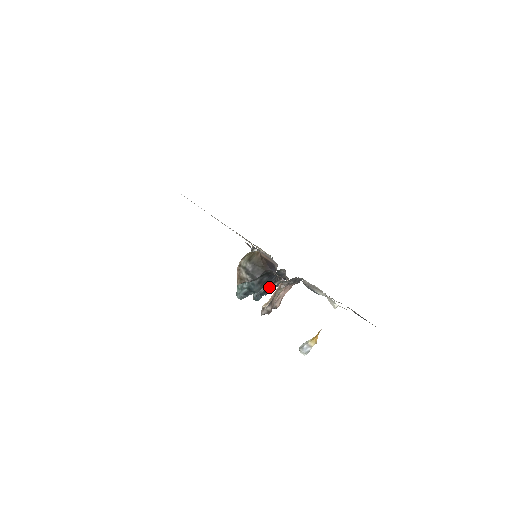
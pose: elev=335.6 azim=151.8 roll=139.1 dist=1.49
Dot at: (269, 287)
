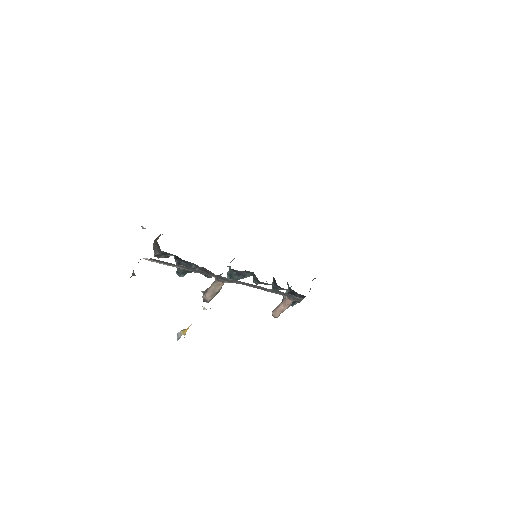
Dot at: occluded
